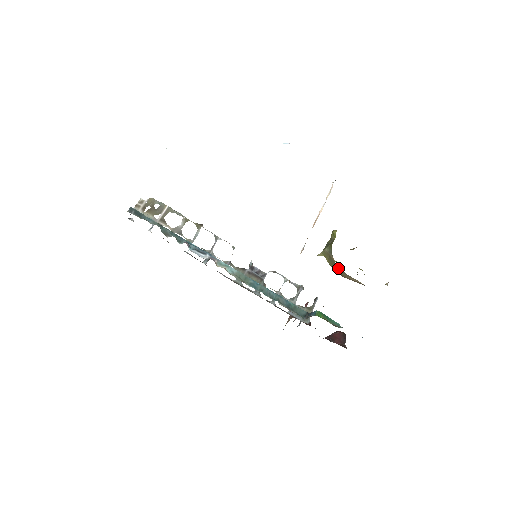
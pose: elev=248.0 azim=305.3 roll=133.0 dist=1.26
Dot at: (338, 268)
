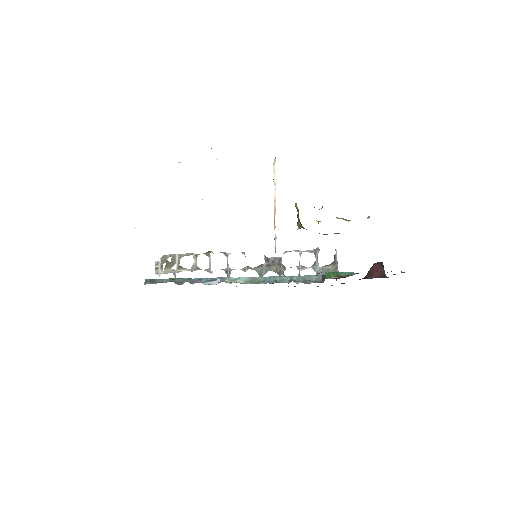
Dot at: occluded
